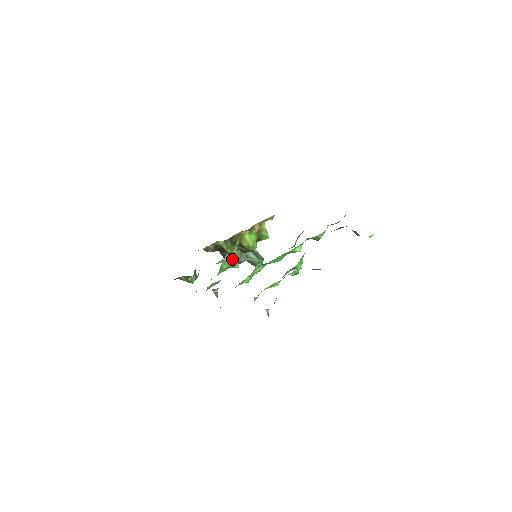
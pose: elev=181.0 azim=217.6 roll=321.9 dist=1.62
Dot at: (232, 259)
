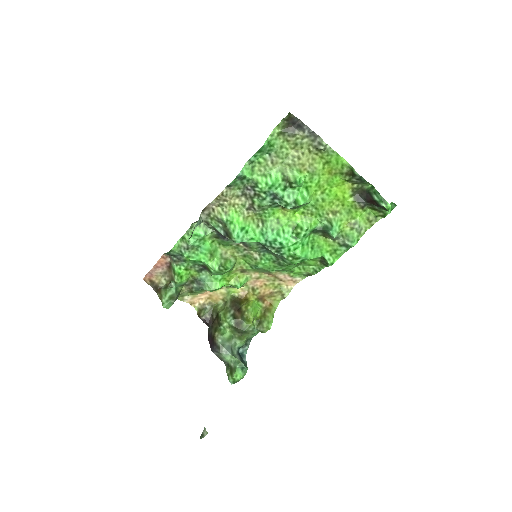
Dot at: (230, 257)
